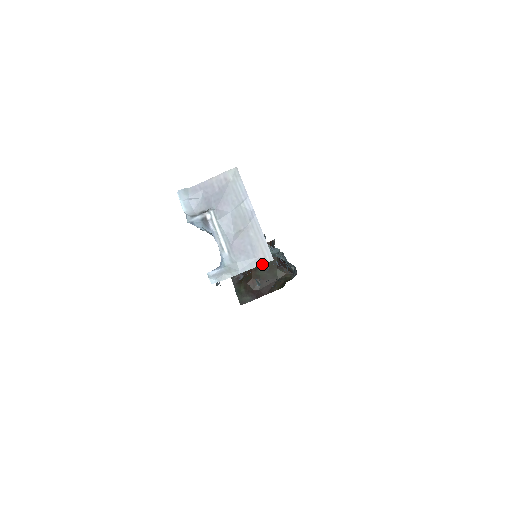
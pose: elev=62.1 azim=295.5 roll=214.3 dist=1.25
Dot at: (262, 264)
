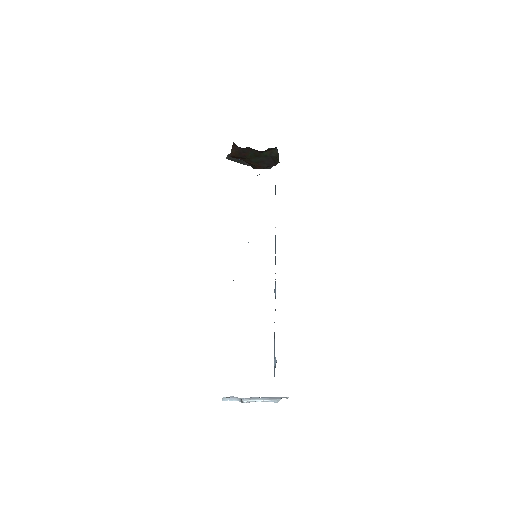
Dot at: (287, 398)
